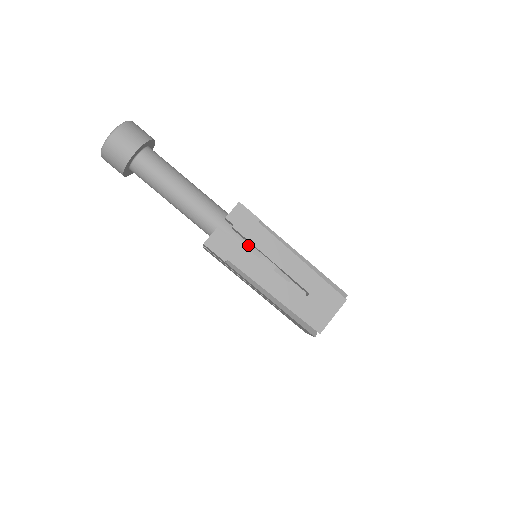
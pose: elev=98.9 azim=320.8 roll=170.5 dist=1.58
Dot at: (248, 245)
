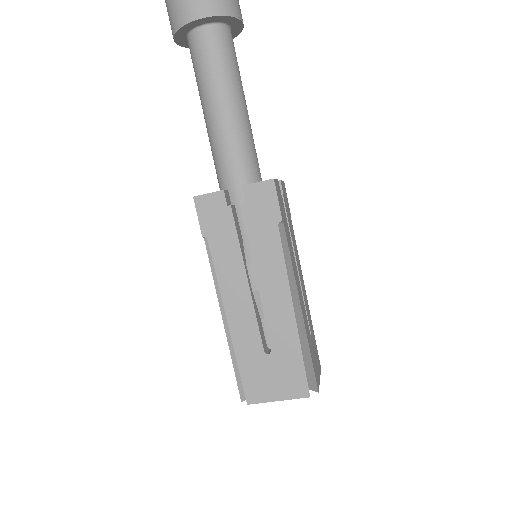
Dot at: occluded
